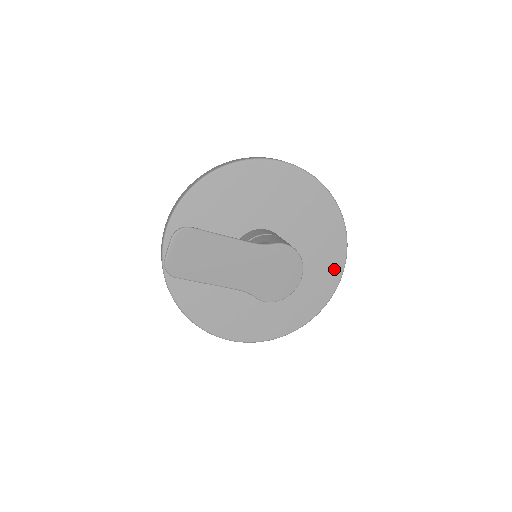
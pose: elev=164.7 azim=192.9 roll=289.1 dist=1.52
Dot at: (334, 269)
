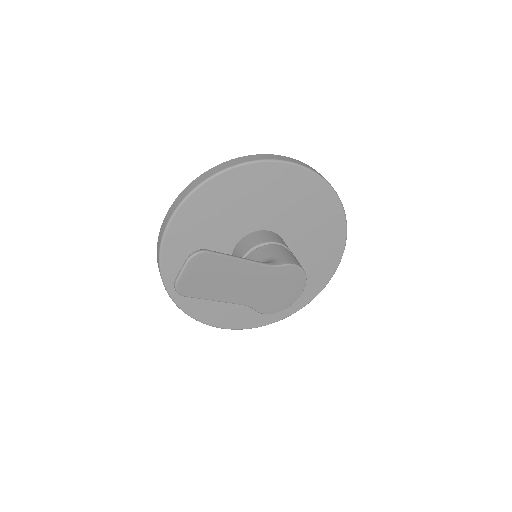
Dot at: (327, 271)
